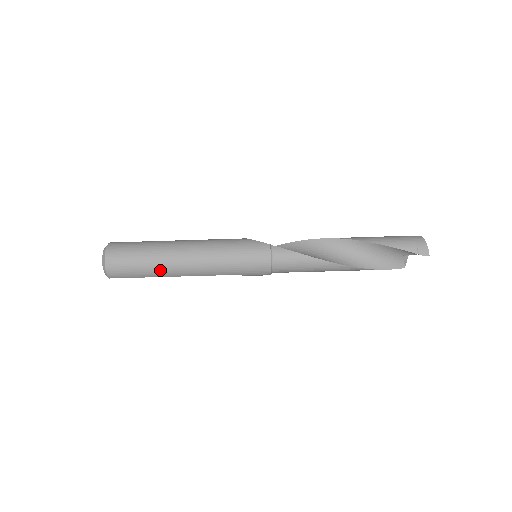
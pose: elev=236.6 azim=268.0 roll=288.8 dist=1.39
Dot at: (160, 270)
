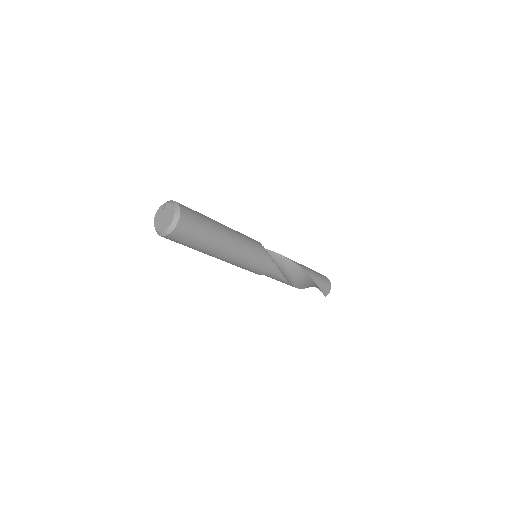
Dot at: (203, 251)
